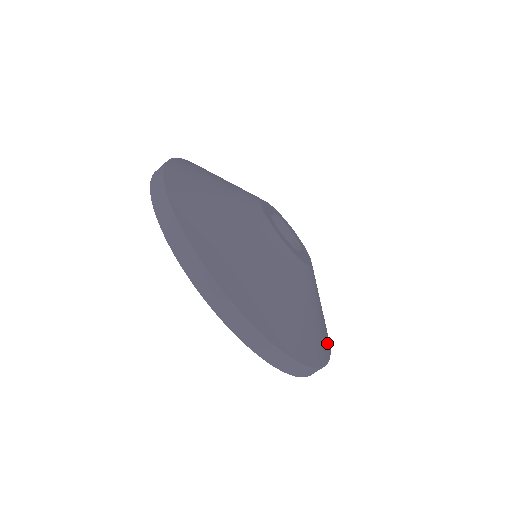
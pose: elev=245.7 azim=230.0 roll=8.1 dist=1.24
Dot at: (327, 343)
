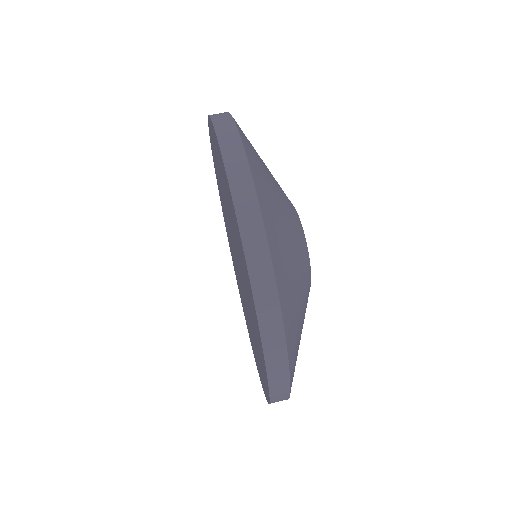
Dot at: (288, 315)
